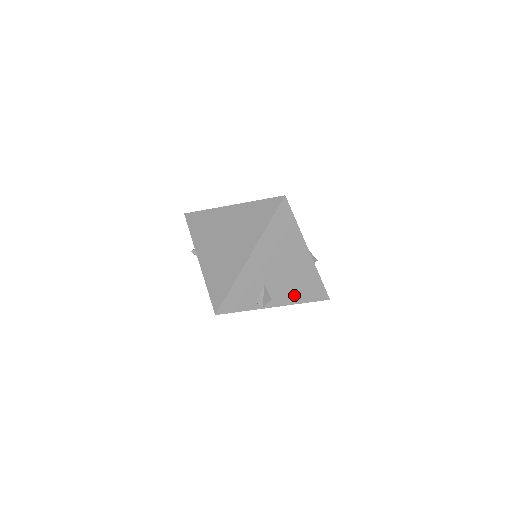
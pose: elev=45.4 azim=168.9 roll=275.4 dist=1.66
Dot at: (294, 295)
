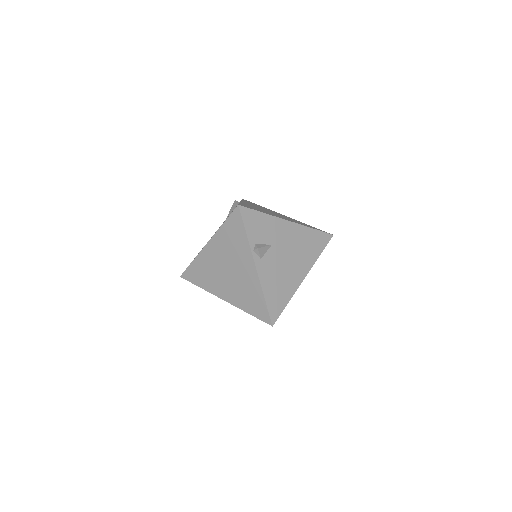
Dot at: (269, 282)
